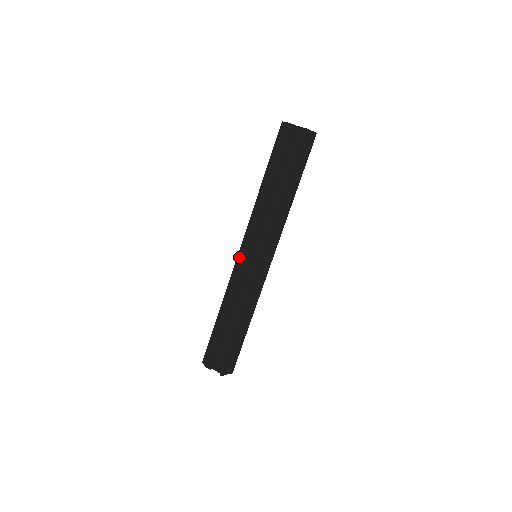
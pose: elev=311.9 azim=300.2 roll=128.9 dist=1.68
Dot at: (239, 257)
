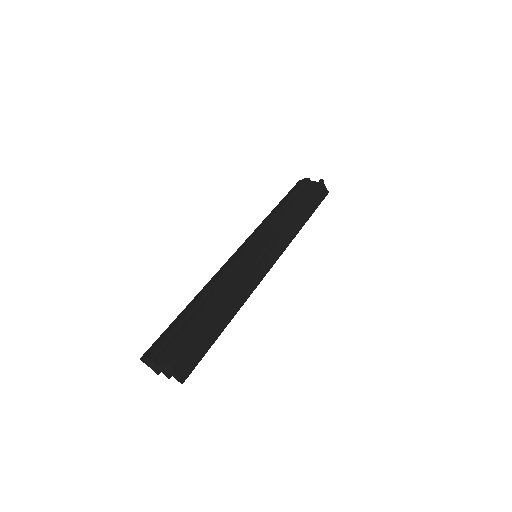
Dot at: (236, 253)
